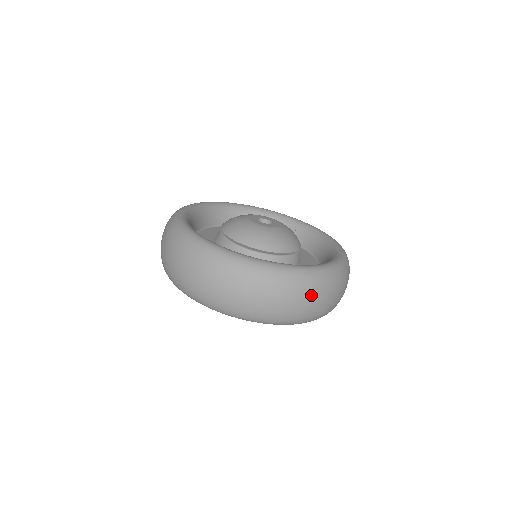
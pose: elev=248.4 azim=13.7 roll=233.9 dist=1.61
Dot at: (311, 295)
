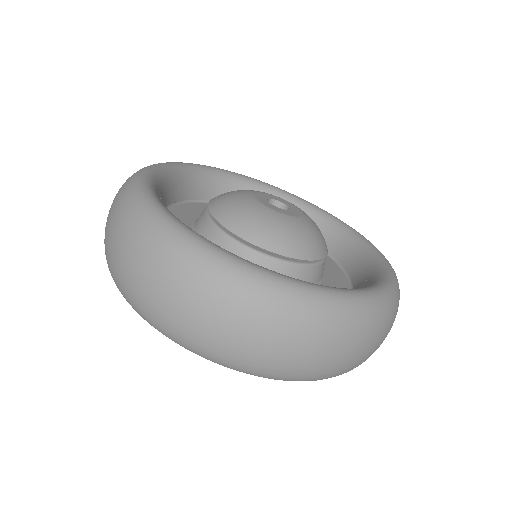
Dot at: (173, 282)
